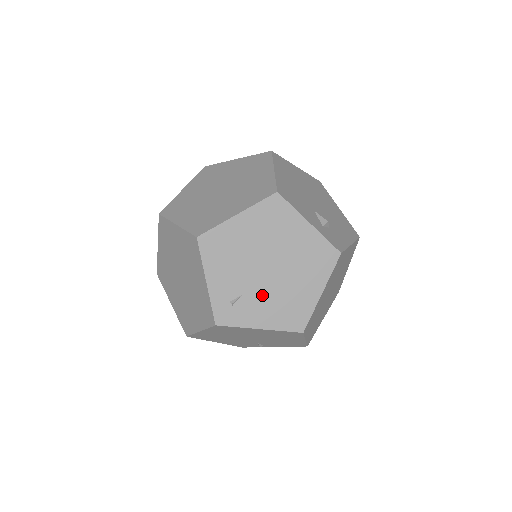
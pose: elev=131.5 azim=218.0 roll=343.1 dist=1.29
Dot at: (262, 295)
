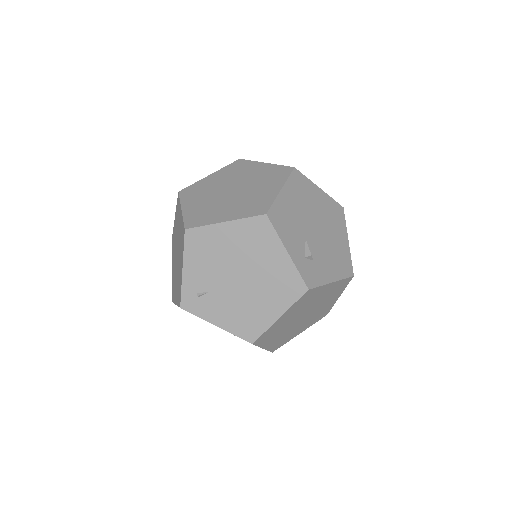
Dot at: (226, 298)
